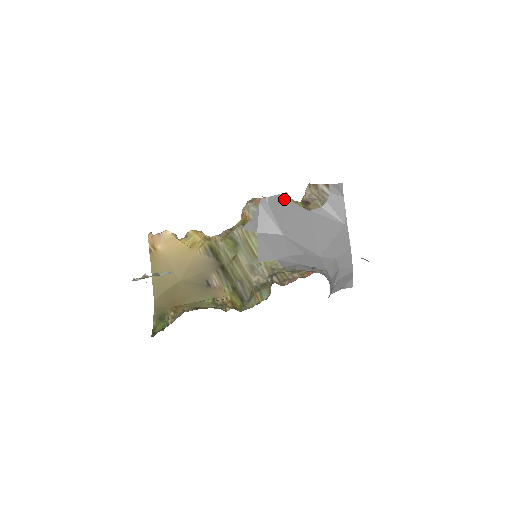
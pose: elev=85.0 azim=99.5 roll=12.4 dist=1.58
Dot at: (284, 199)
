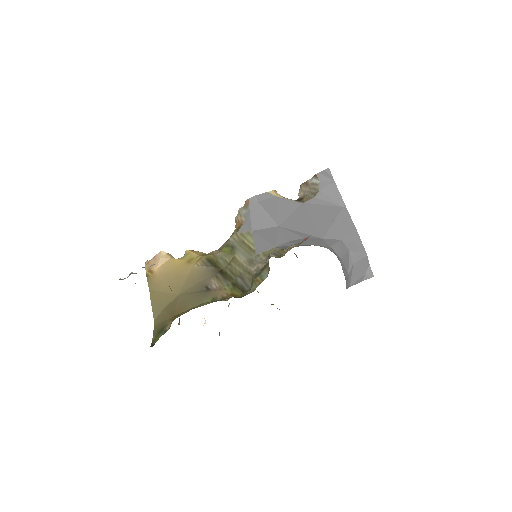
Dot at: (274, 196)
